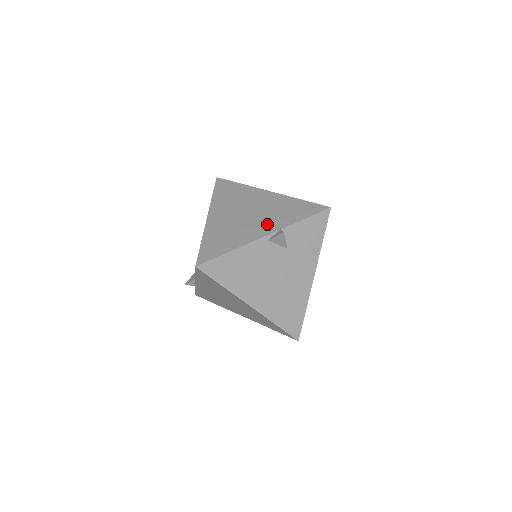
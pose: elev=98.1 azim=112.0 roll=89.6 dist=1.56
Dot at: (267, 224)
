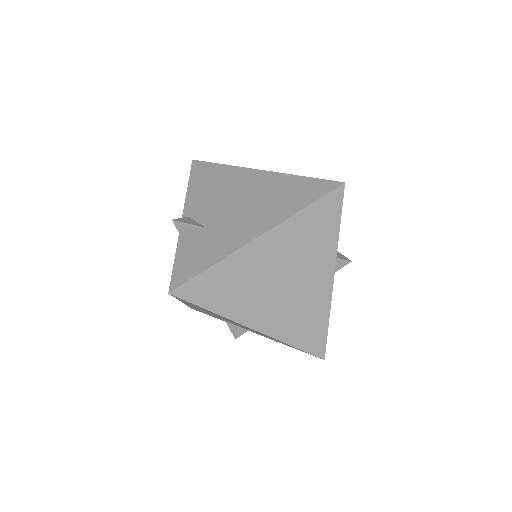
Dot at: (319, 269)
